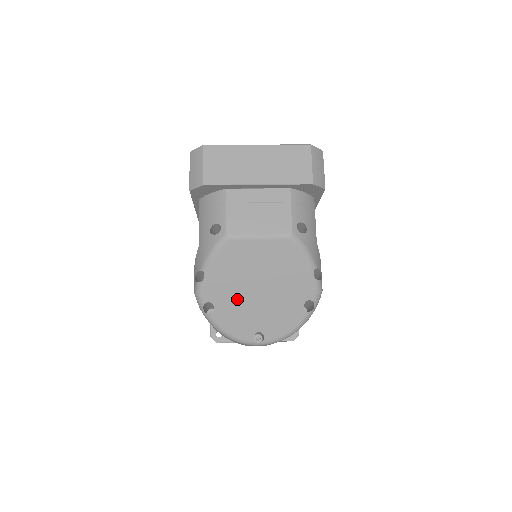
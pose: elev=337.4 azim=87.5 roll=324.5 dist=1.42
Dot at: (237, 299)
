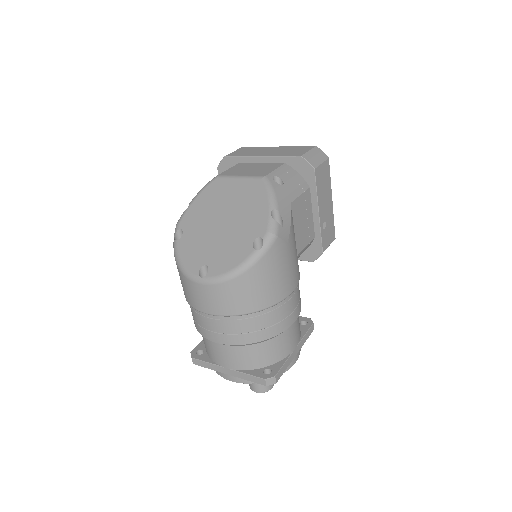
Dot at: (202, 229)
